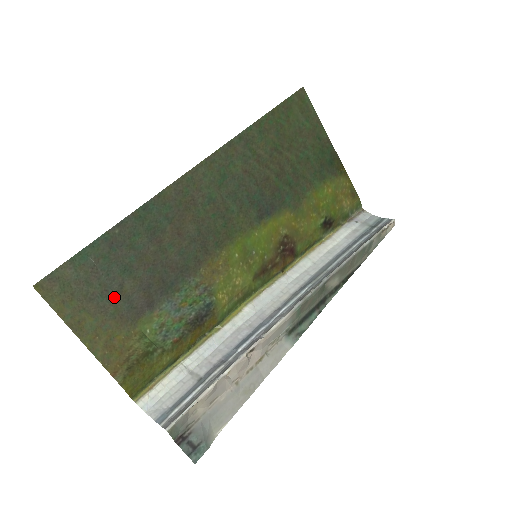
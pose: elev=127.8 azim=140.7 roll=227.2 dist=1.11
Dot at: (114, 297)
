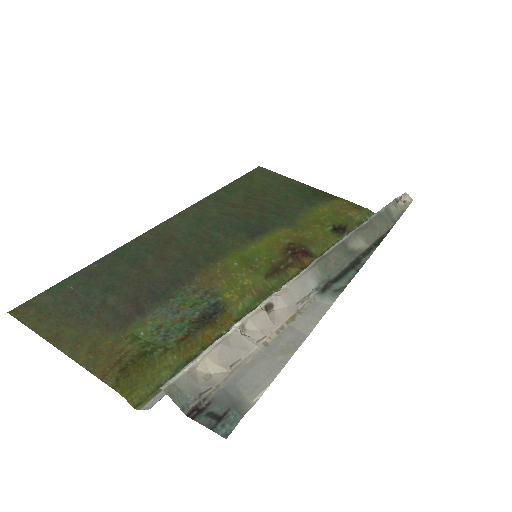
Dot at: (97, 311)
